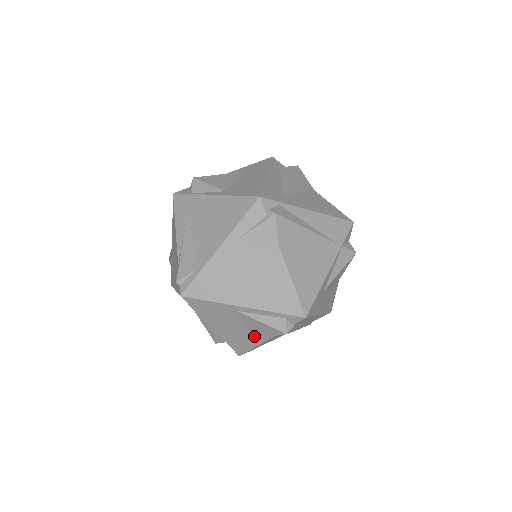
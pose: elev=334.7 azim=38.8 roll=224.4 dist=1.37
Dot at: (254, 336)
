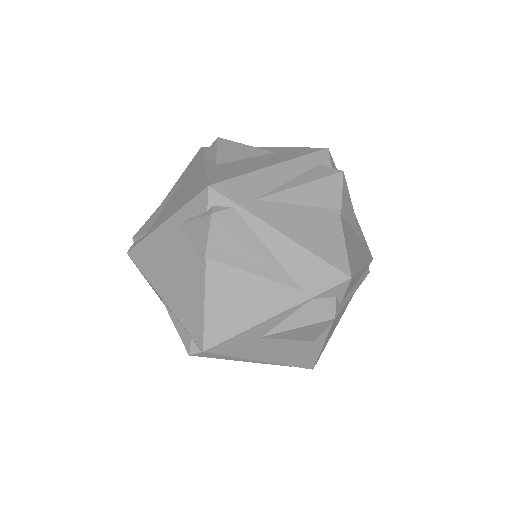
Dot at: occluded
